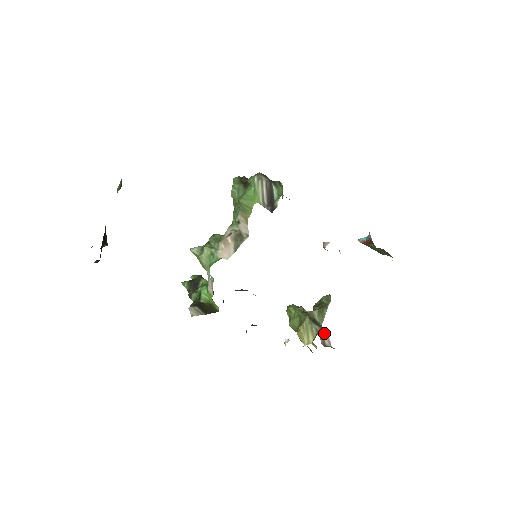
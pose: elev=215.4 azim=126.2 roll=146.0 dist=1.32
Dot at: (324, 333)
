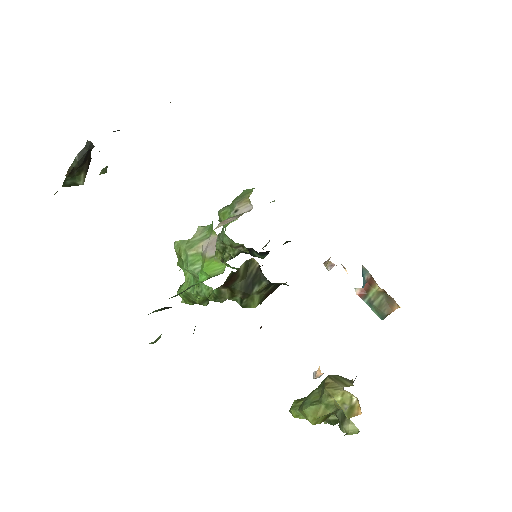
Dot at: occluded
